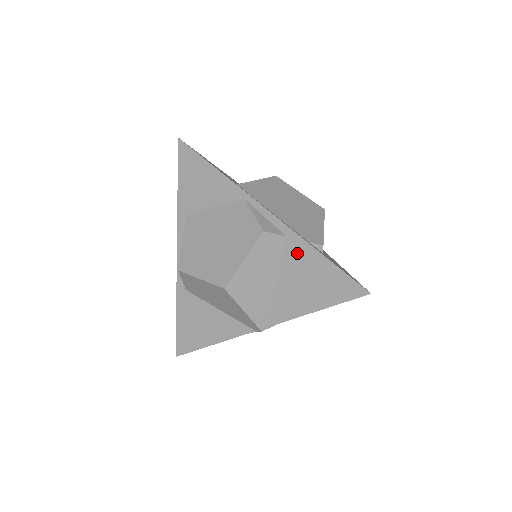
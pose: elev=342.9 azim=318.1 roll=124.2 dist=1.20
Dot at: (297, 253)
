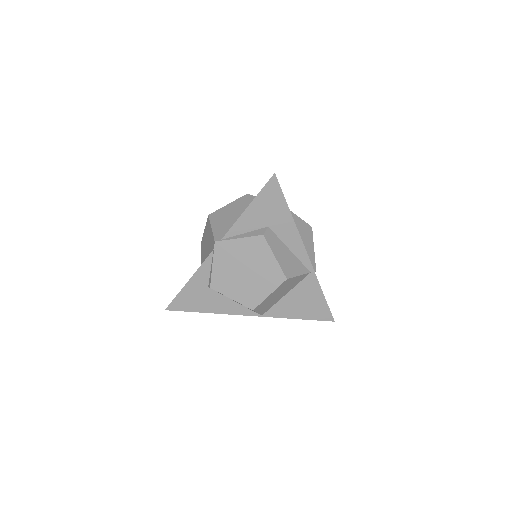
Dot at: occluded
